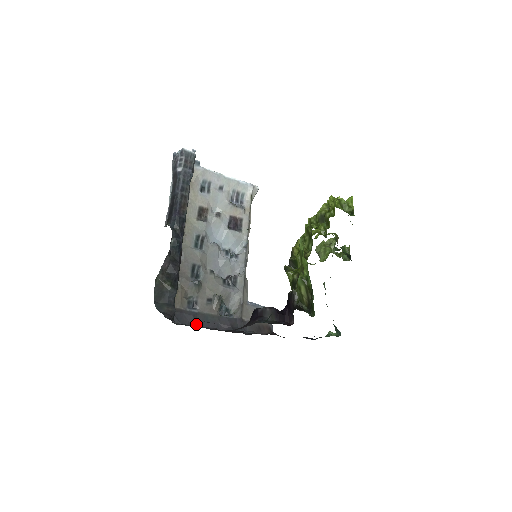
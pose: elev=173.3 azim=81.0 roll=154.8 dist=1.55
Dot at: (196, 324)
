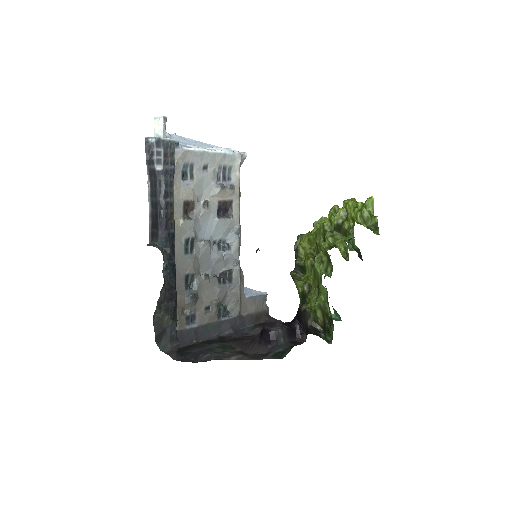
Dot at: (204, 354)
